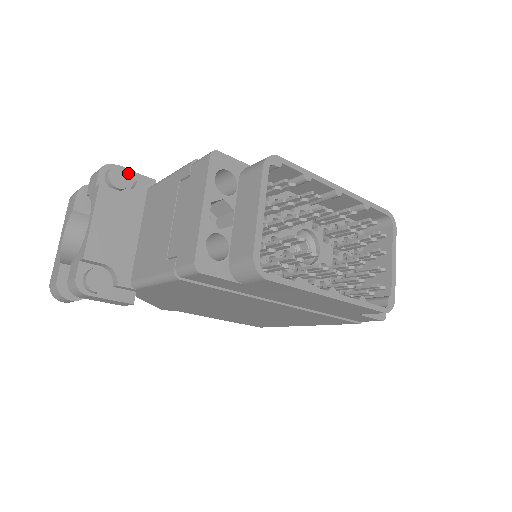
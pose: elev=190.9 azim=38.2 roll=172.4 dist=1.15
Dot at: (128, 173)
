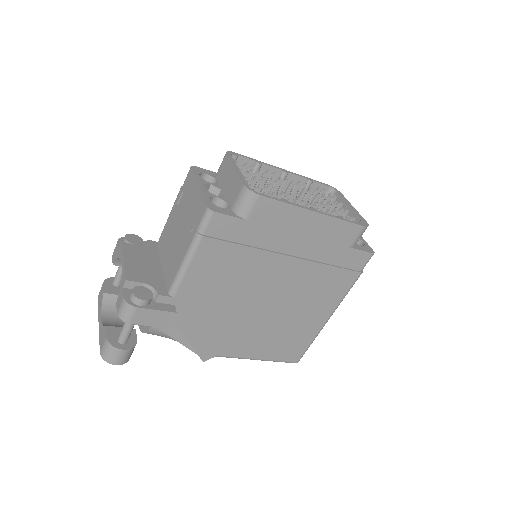
Dot at: (139, 237)
